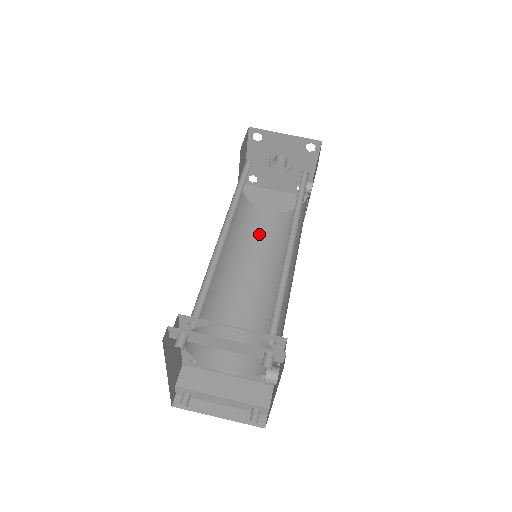
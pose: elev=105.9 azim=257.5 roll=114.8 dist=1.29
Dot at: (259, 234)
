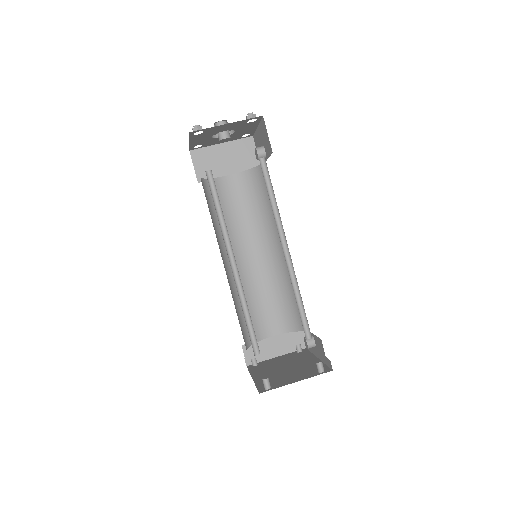
Dot at: (234, 207)
